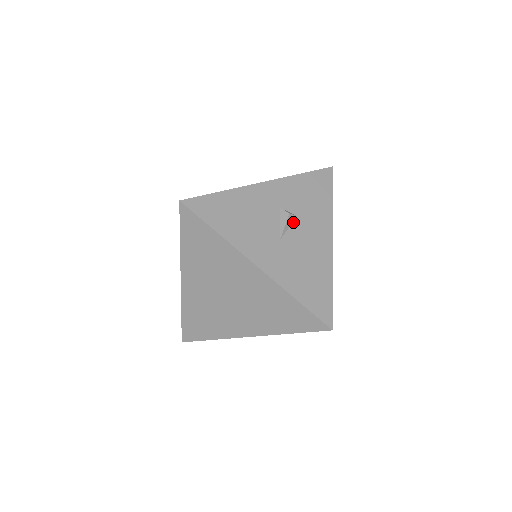
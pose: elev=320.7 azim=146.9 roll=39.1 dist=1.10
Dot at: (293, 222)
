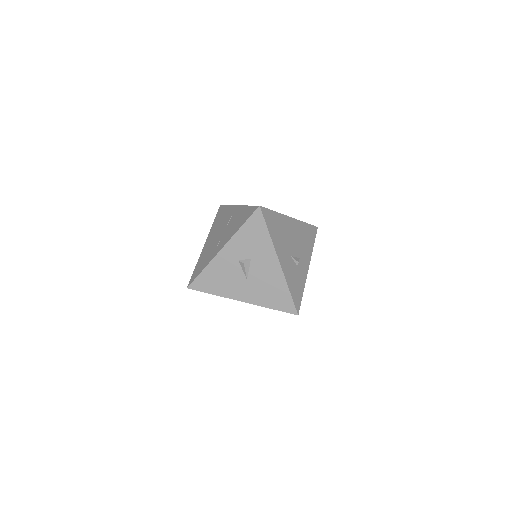
Dot at: (250, 264)
